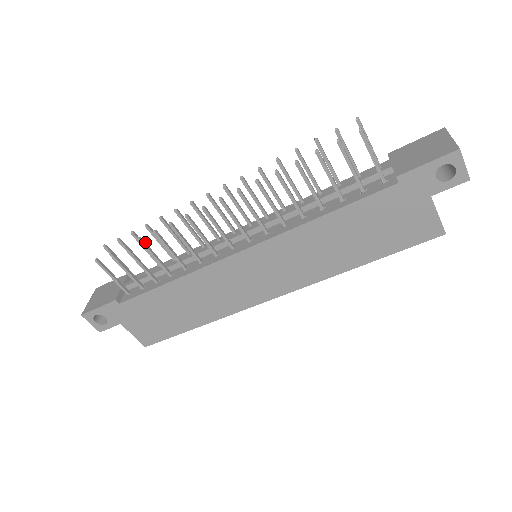
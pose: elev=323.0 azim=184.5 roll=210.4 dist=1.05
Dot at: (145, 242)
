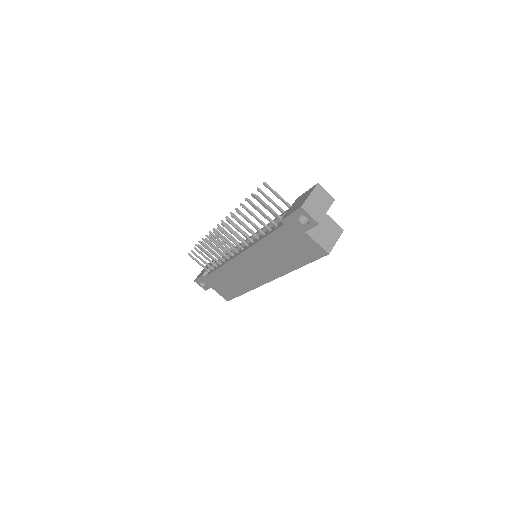
Dot at: (202, 247)
